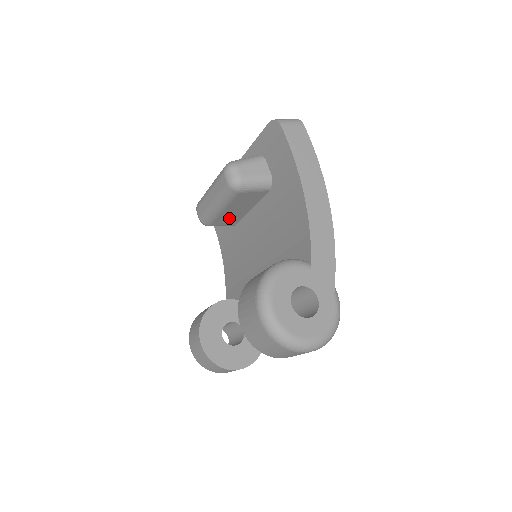
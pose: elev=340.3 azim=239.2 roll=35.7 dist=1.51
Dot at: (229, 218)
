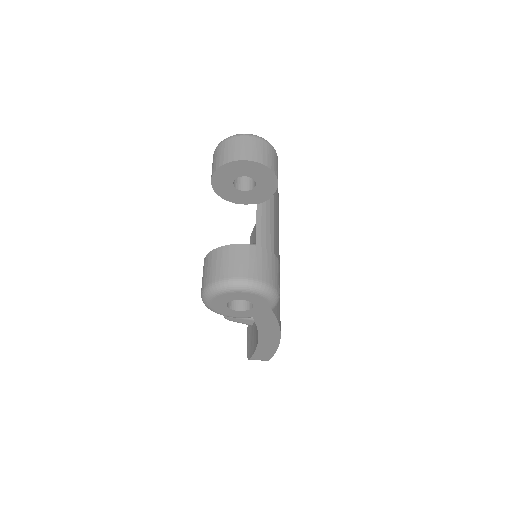
Dot at: occluded
